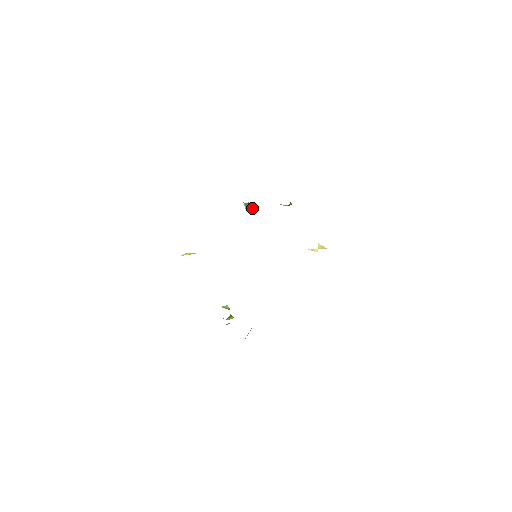
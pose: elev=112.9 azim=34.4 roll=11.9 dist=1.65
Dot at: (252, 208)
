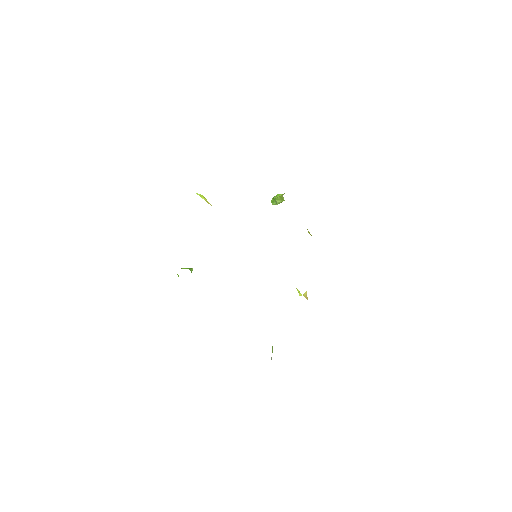
Dot at: (281, 202)
